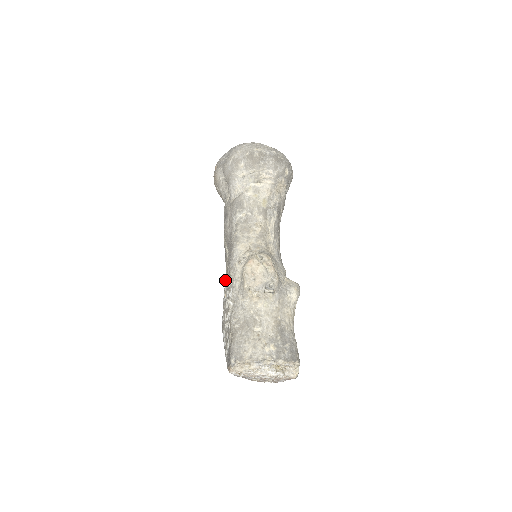
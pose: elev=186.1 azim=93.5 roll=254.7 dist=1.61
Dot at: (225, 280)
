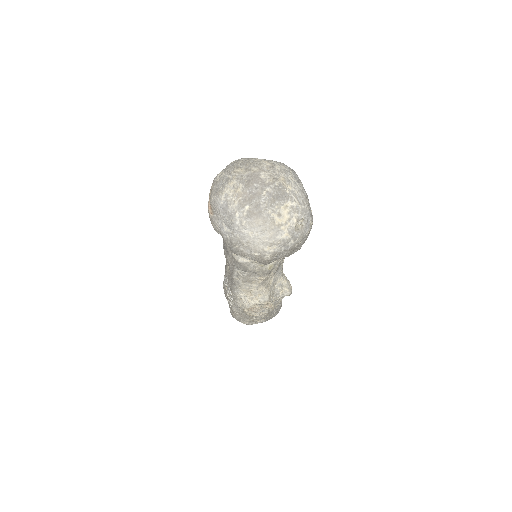
Dot at: (225, 275)
